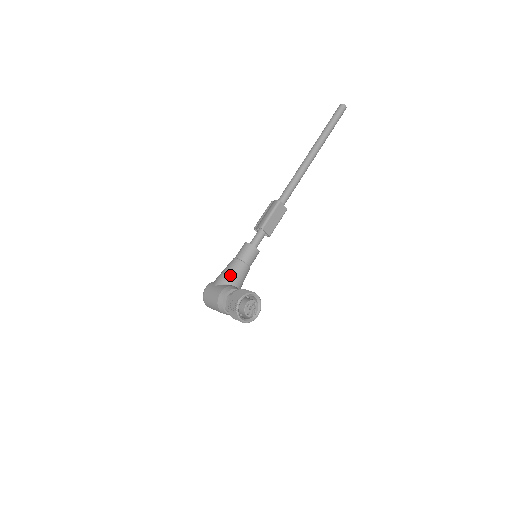
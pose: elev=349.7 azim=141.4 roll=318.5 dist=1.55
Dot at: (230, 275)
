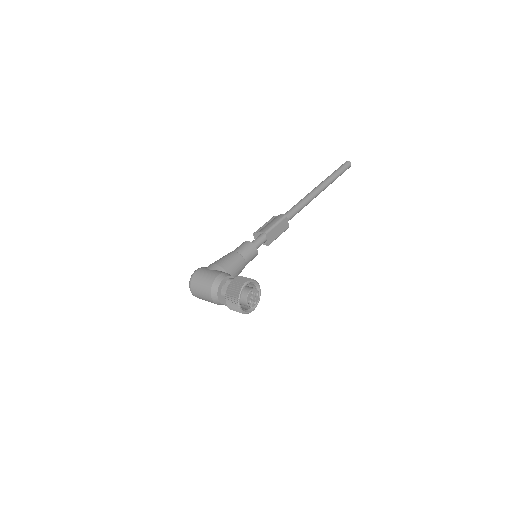
Dot at: (228, 264)
